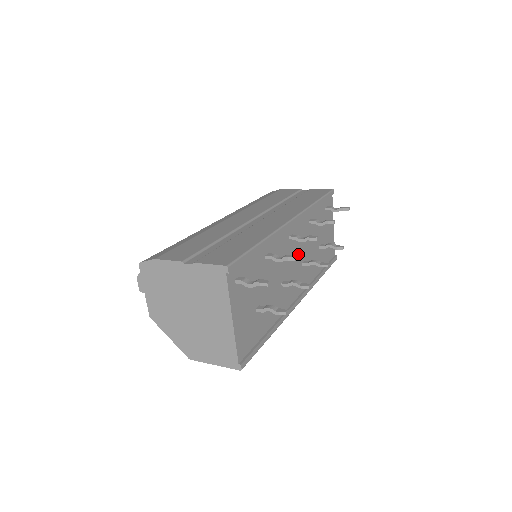
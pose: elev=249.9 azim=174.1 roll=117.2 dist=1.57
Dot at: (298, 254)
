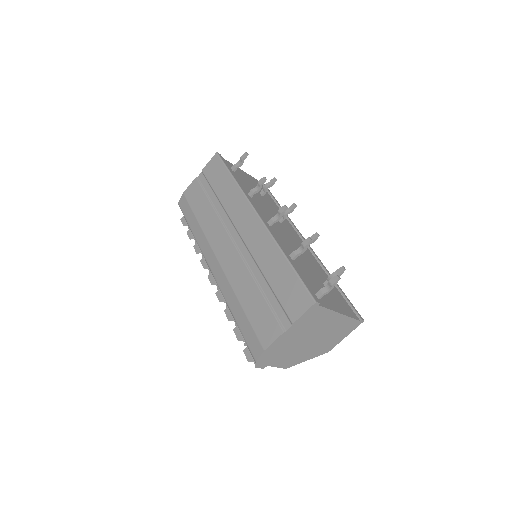
Dot at: (276, 223)
